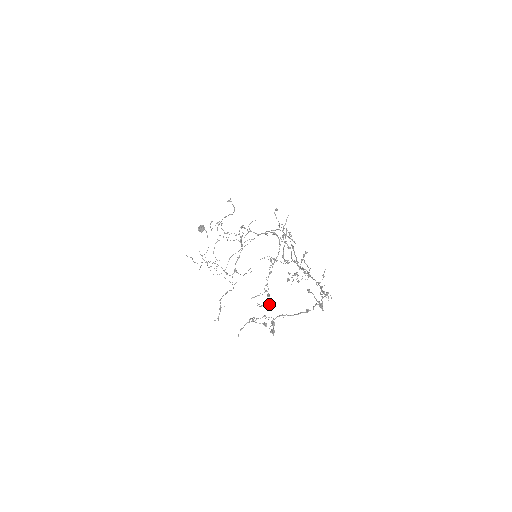
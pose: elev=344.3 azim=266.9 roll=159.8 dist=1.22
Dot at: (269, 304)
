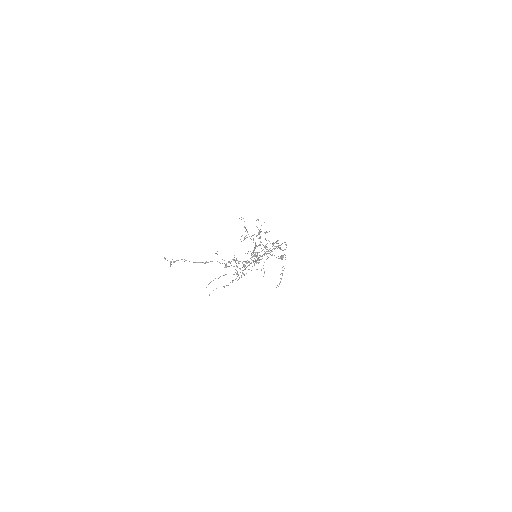
Dot at: (235, 279)
